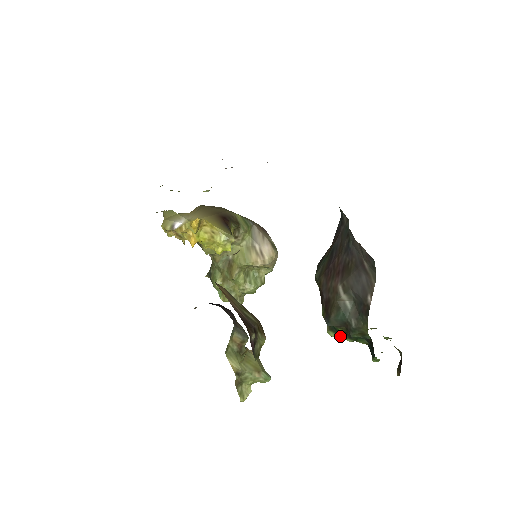
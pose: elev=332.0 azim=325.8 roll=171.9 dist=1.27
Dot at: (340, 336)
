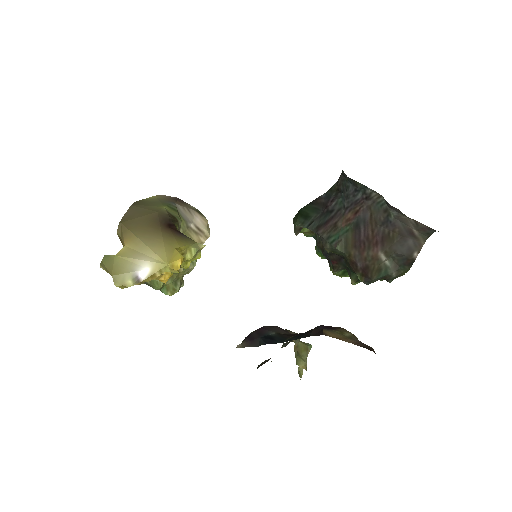
Dot at: (348, 276)
